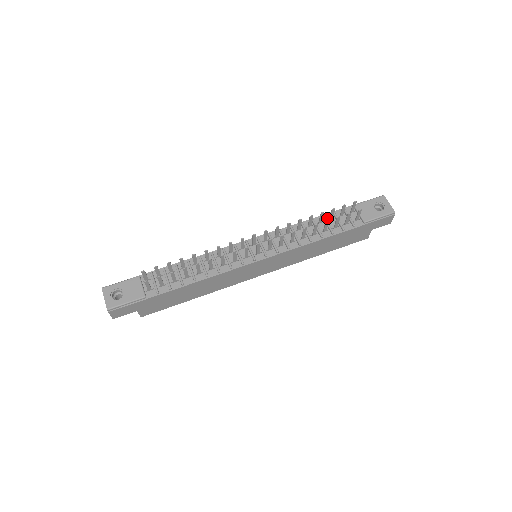
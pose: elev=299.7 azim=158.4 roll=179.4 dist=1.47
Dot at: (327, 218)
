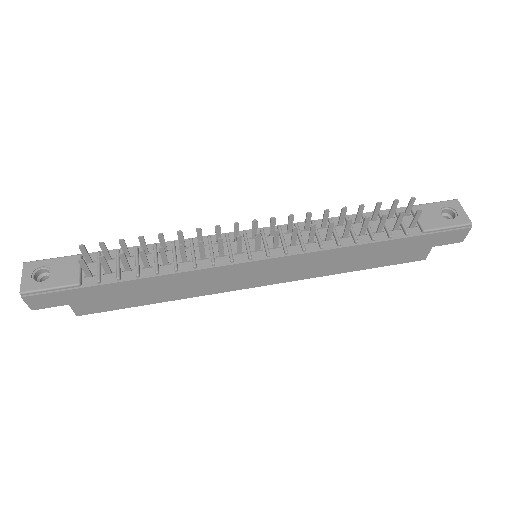
Dot at: occluded
